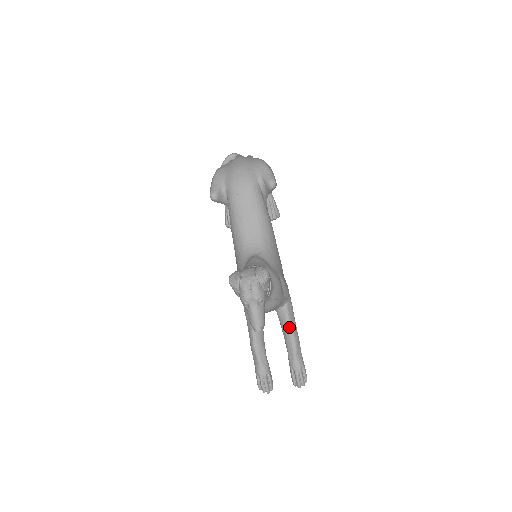
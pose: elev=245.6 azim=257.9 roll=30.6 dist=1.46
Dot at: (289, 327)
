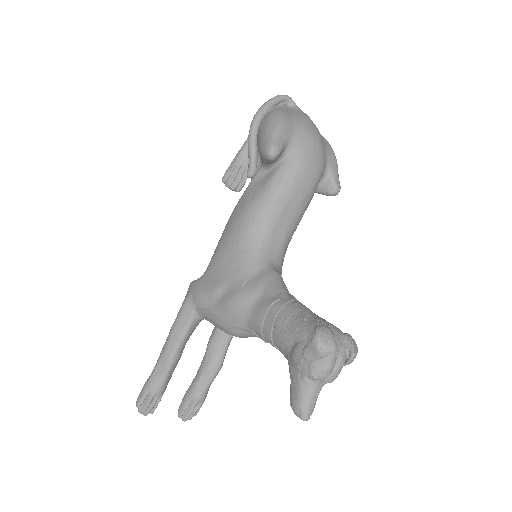
Dot at: (224, 352)
